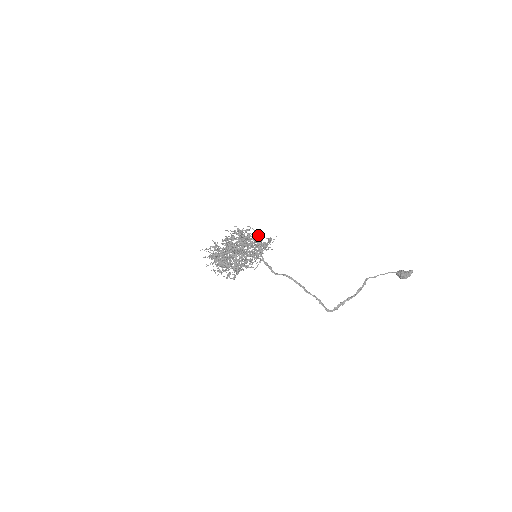
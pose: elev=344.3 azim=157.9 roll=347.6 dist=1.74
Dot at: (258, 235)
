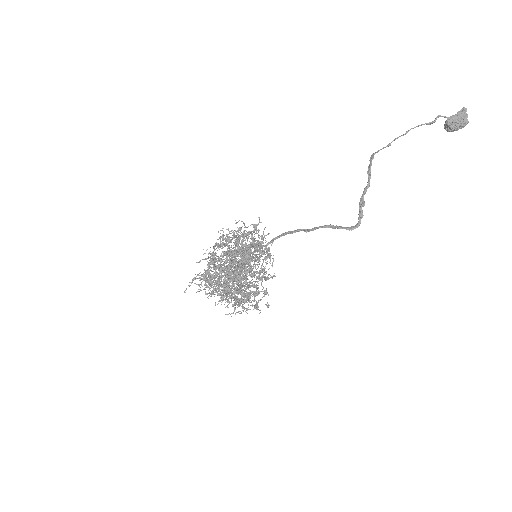
Dot at: occluded
